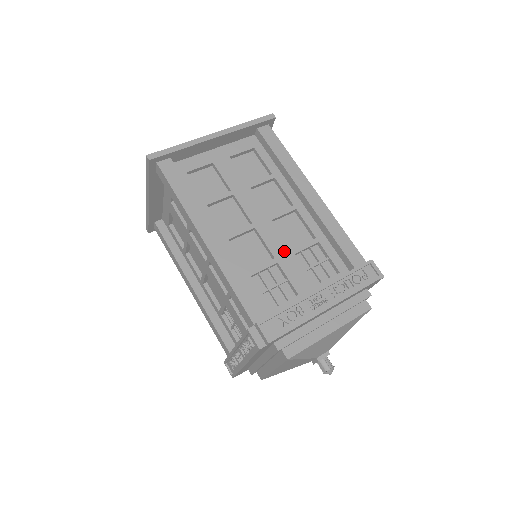
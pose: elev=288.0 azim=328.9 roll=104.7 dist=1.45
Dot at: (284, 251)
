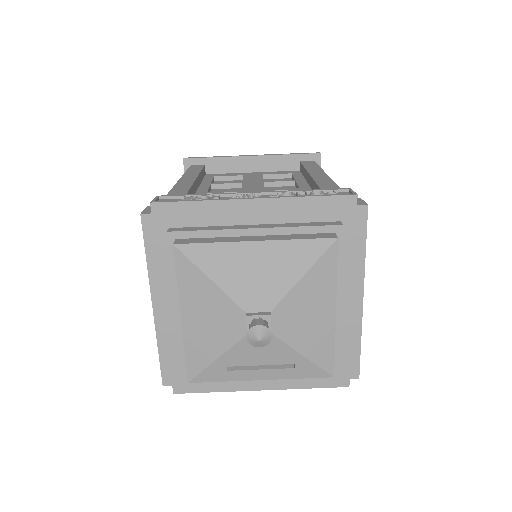
Dot at: occluded
